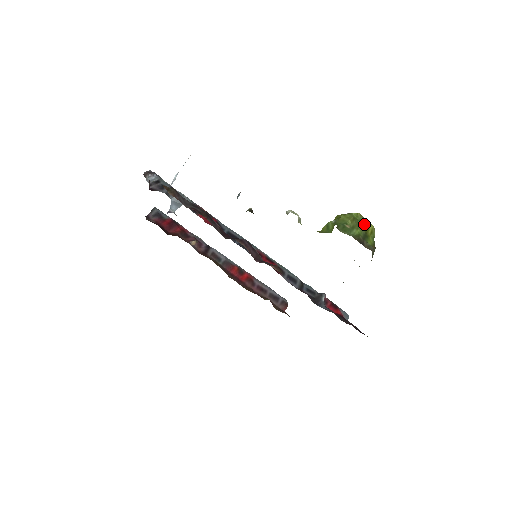
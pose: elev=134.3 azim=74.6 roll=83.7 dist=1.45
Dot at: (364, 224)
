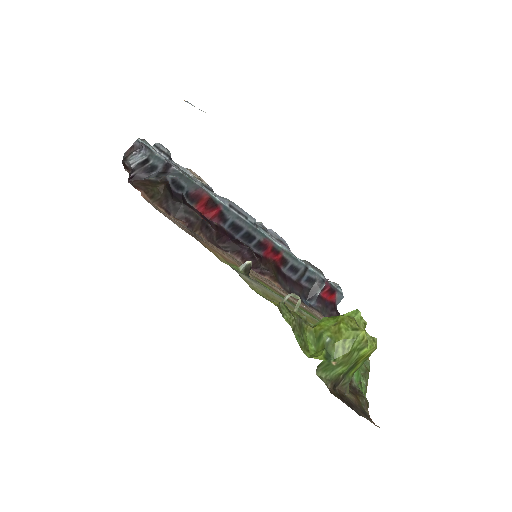
Dot at: (361, 354)
